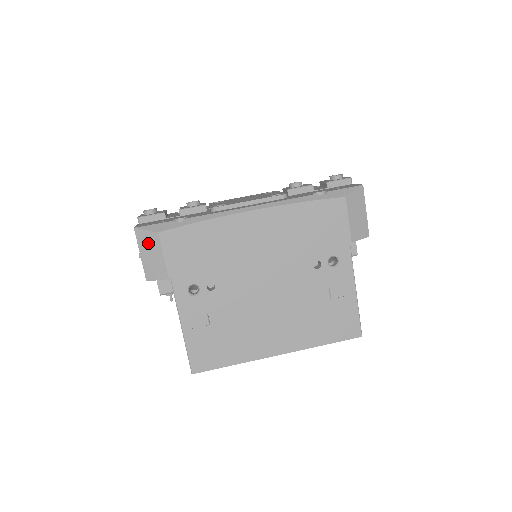
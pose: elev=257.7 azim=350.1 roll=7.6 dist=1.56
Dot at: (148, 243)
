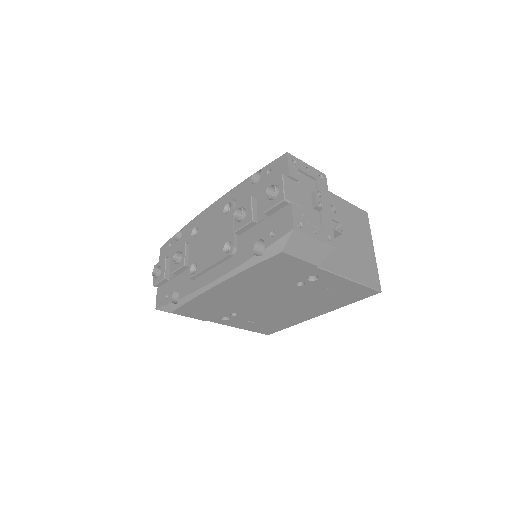
Dot at: occluded
